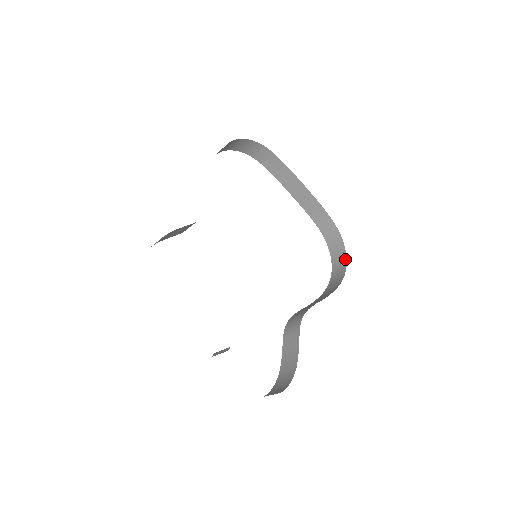
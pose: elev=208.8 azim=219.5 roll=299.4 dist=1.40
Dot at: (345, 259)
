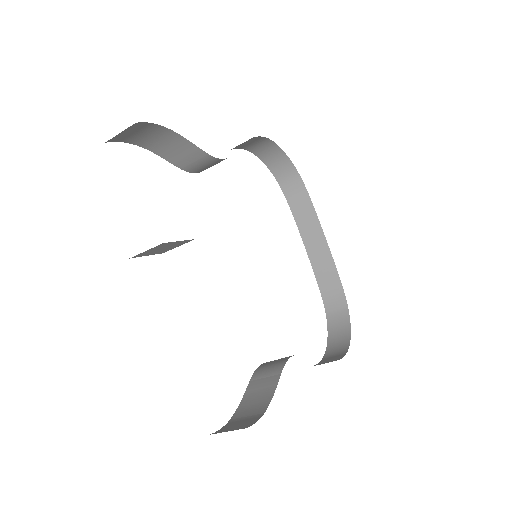
Dot at: (348, 341)
